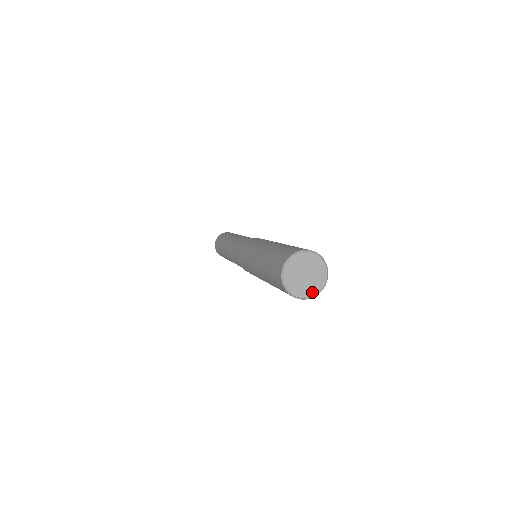
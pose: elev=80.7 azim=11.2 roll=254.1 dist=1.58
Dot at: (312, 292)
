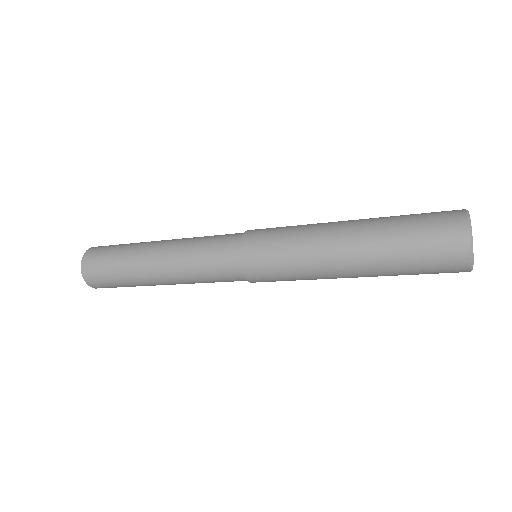
Dot at: occluded
